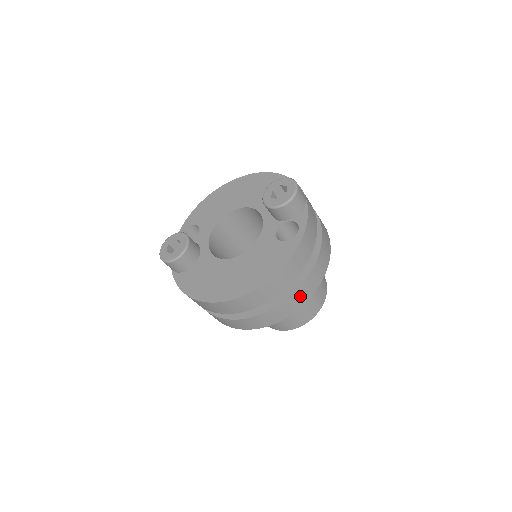
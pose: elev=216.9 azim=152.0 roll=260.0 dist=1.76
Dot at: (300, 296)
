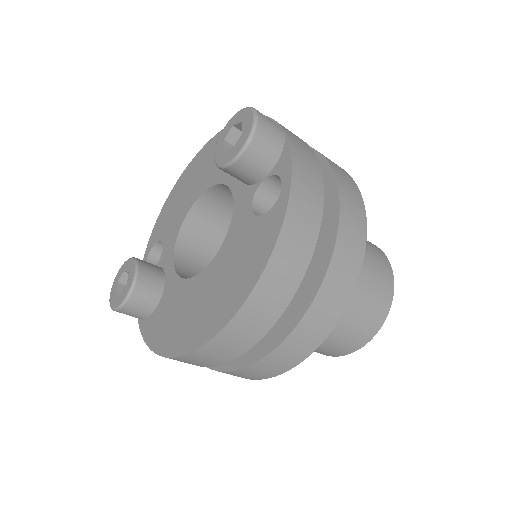
Dot at: (330, 298)
